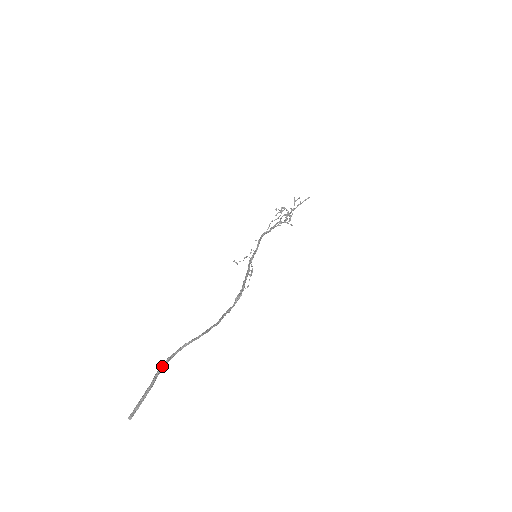
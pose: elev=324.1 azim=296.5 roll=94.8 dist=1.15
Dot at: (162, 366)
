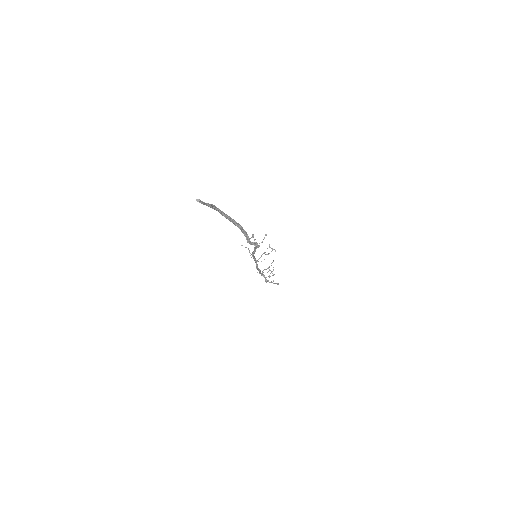
Dot at: occluded
